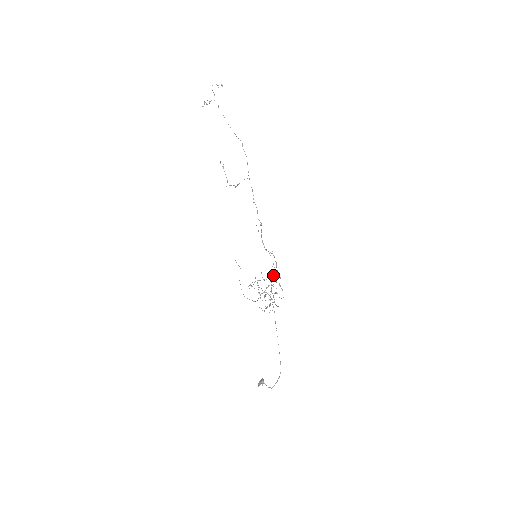
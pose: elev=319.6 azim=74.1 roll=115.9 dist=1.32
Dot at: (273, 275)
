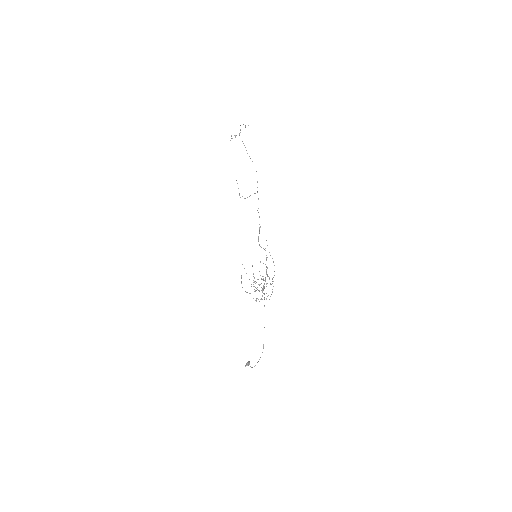
Dot at: occluded
